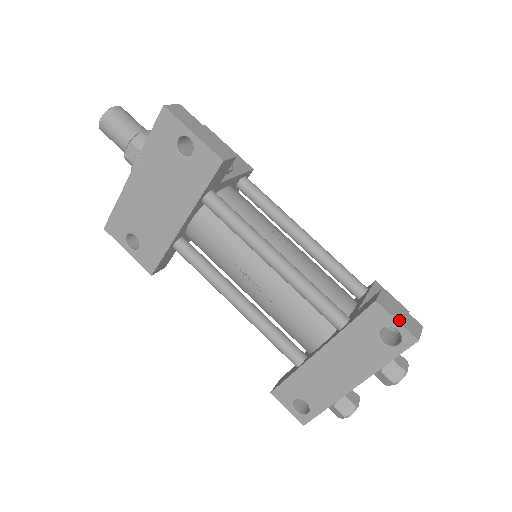
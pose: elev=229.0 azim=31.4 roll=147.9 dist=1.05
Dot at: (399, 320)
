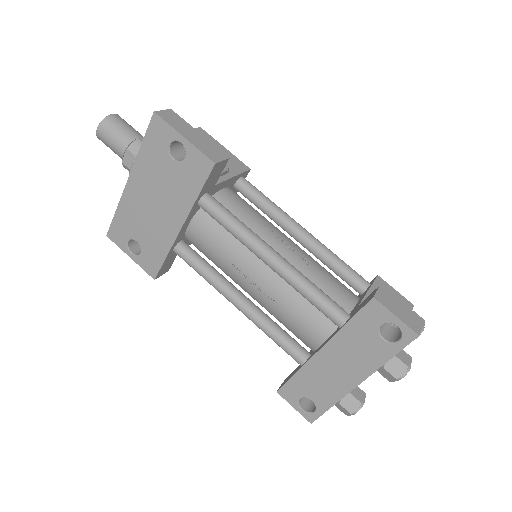
Dot at: (398, 316)
